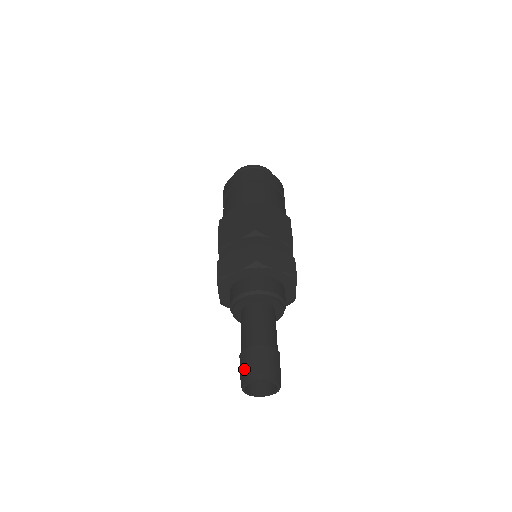
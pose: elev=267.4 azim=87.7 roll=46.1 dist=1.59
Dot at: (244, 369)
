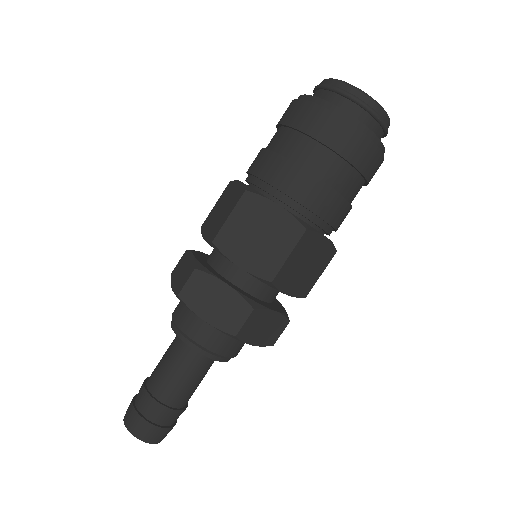
Dot at: (136, 417)
